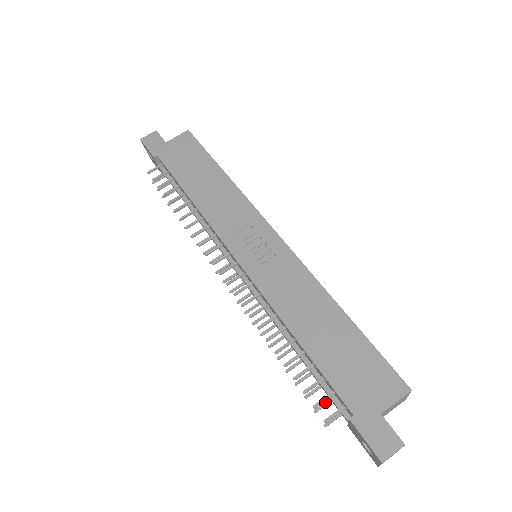
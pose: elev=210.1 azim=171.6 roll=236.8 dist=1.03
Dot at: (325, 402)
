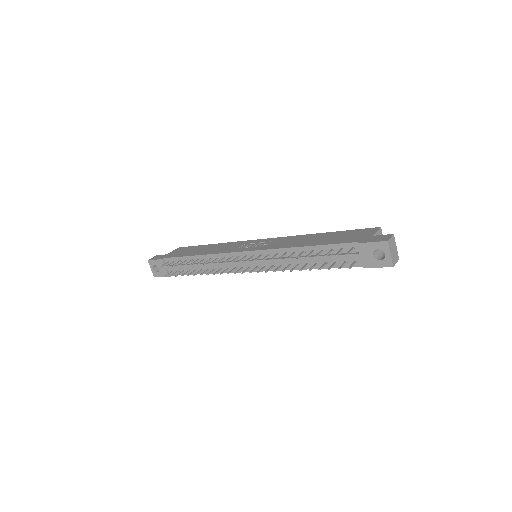
Dot at: (342, 264)
